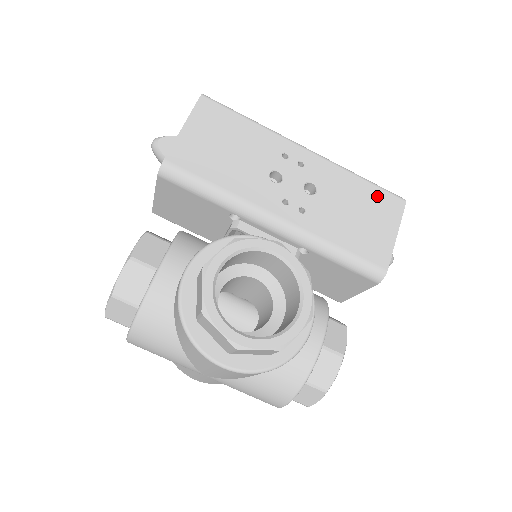
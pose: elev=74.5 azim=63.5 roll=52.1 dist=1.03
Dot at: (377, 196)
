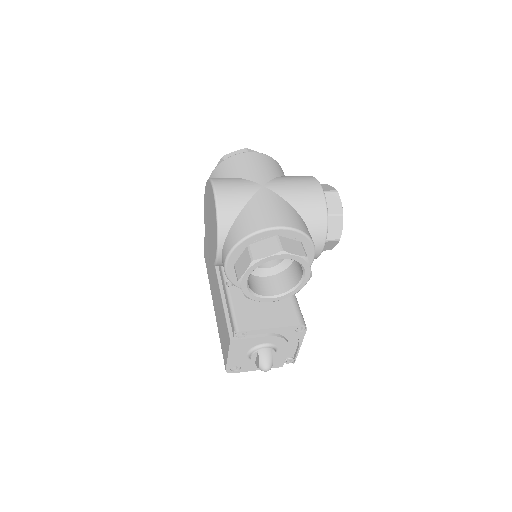
Dot at: occluded
